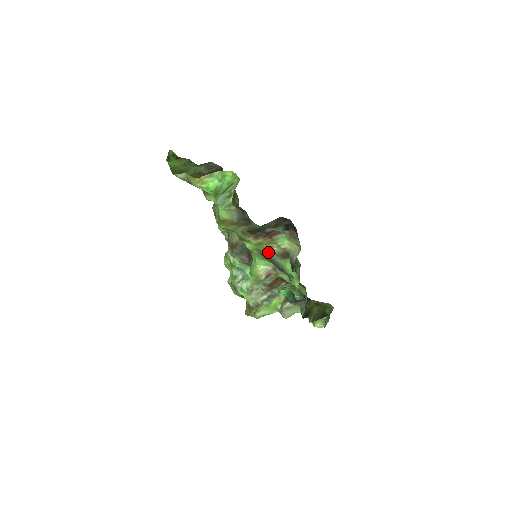
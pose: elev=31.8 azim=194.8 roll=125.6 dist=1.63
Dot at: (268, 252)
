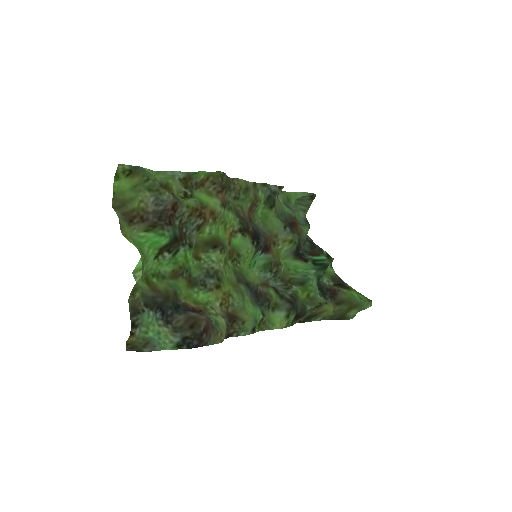
Dot at: (237, 286)
